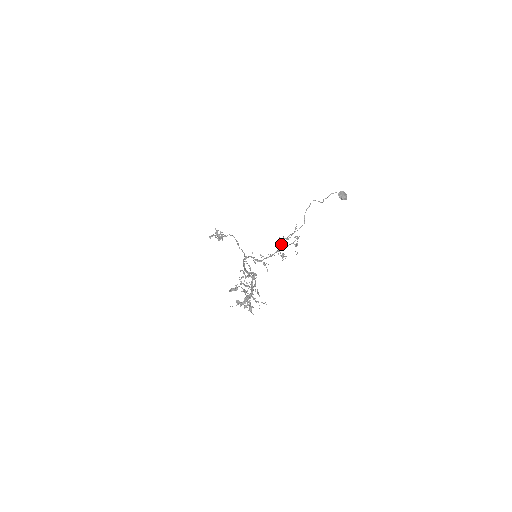
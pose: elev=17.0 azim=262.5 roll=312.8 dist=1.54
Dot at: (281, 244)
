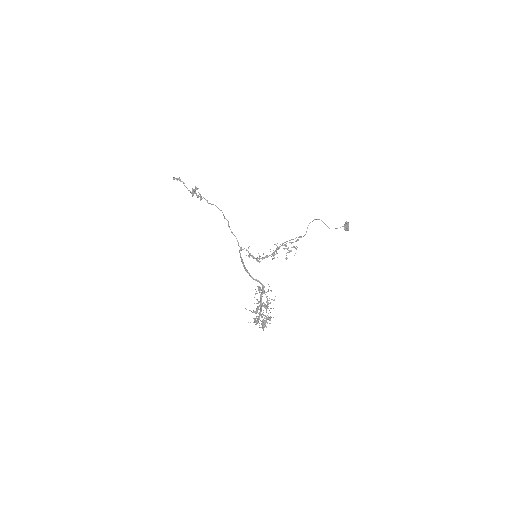
Dot at: (277, 246)
